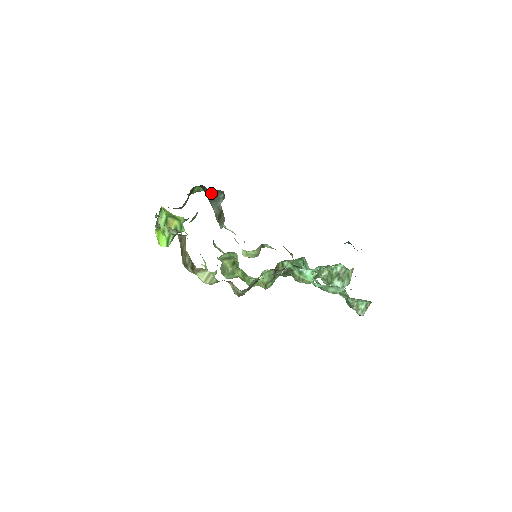
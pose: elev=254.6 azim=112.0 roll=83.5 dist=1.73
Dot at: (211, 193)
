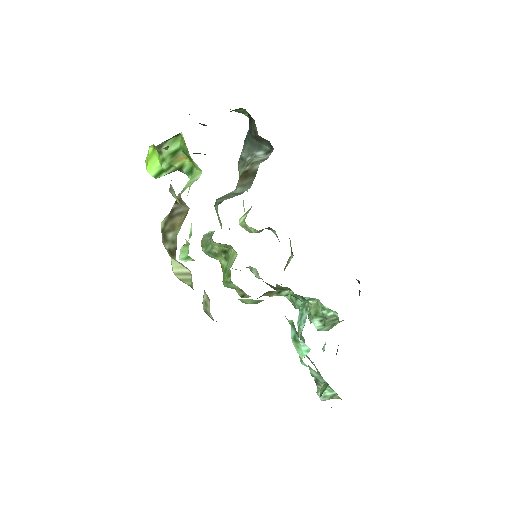
Dot at: (256, 134)
